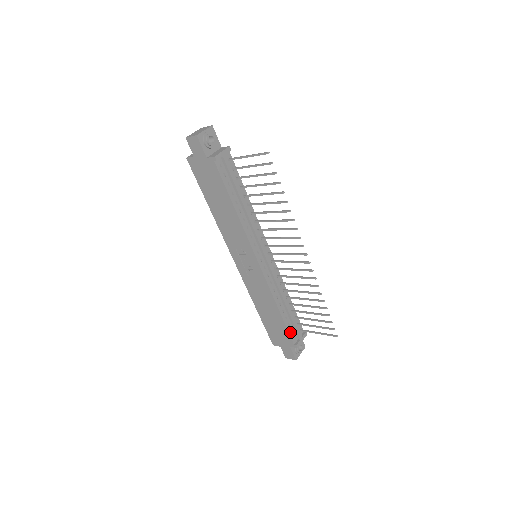
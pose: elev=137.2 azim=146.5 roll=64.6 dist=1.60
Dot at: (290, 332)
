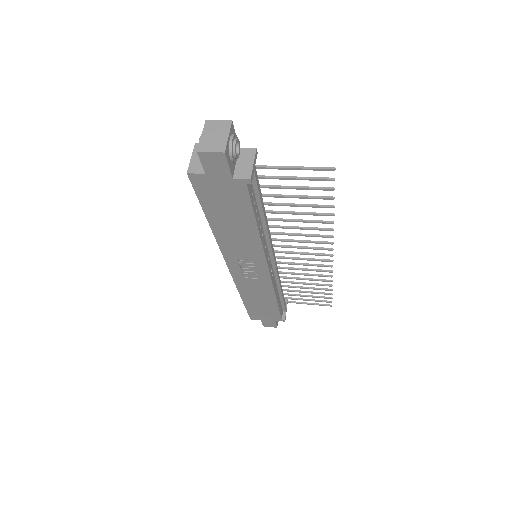
Dot at: (280, 311)
